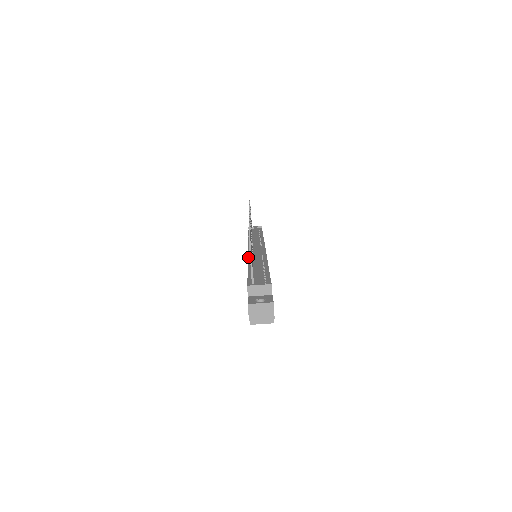
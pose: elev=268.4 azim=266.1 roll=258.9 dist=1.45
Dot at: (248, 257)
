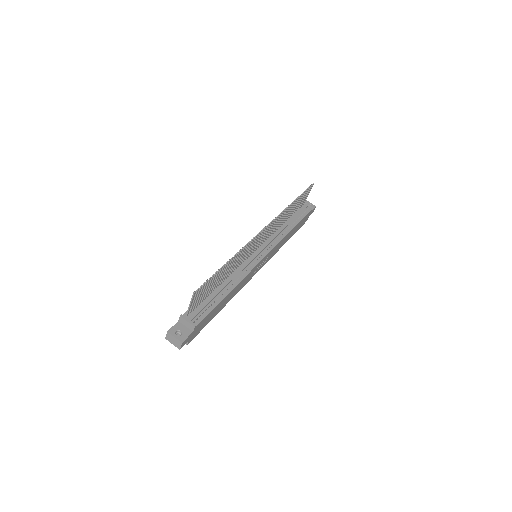
Dot at: occluded
